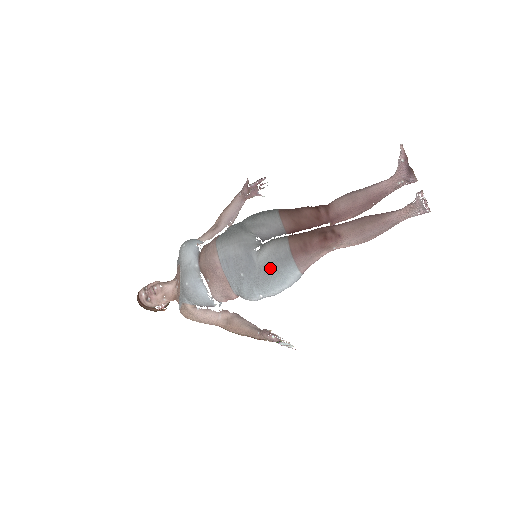
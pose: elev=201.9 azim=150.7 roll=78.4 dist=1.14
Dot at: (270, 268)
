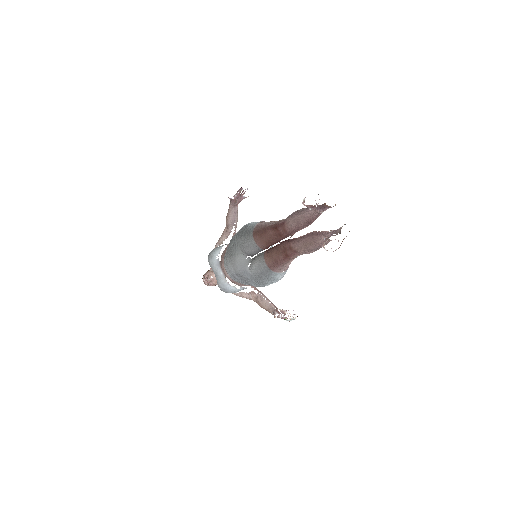
Dot at: (261, 278)
